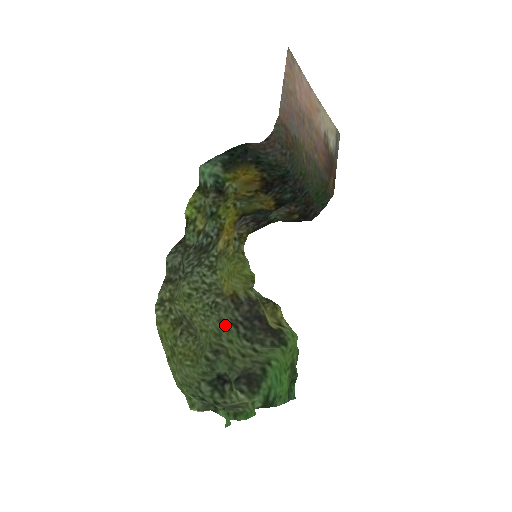
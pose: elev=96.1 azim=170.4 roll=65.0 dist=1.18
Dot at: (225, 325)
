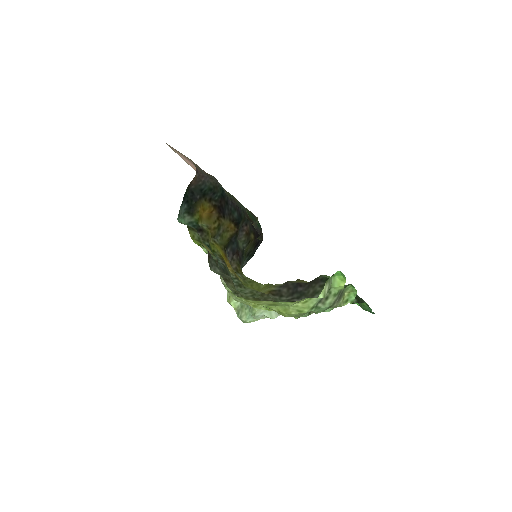
Dot at: occluded
